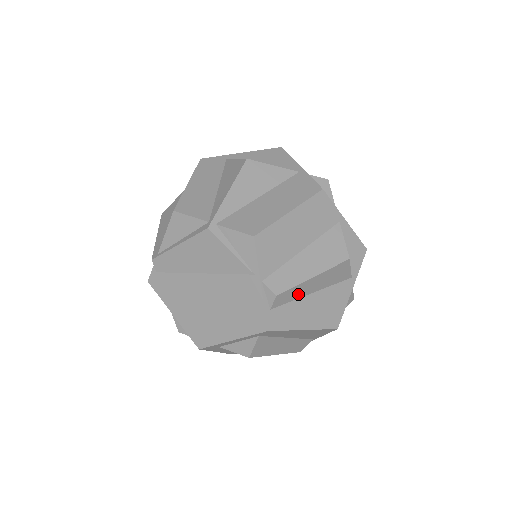
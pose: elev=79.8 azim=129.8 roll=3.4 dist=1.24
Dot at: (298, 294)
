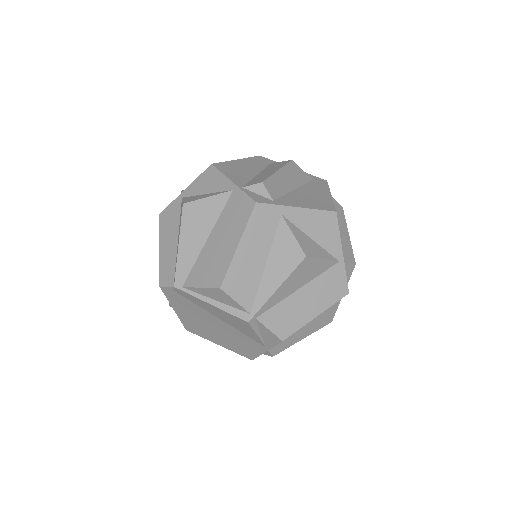
Dot at: occluded
